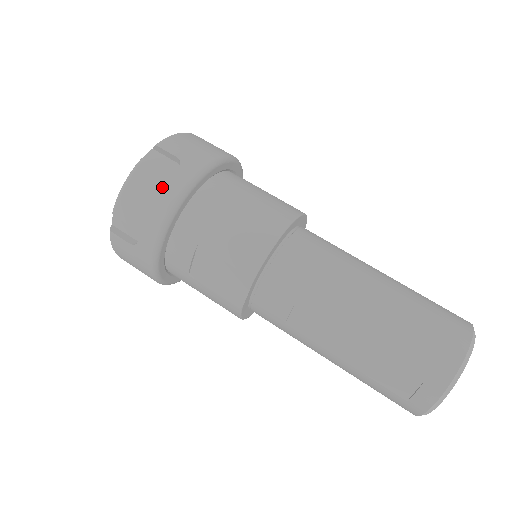
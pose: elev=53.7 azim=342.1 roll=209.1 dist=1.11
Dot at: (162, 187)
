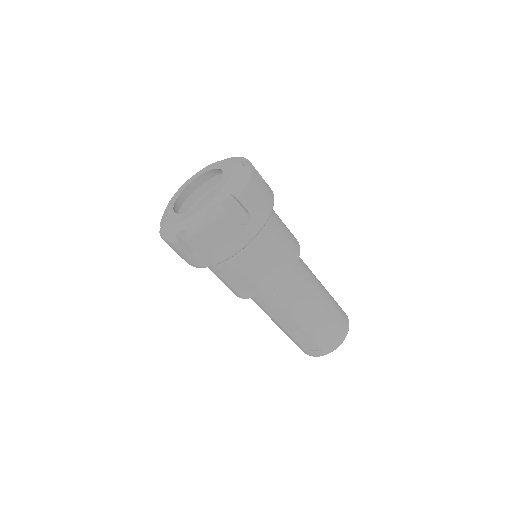
Dot at: (235, 237)
